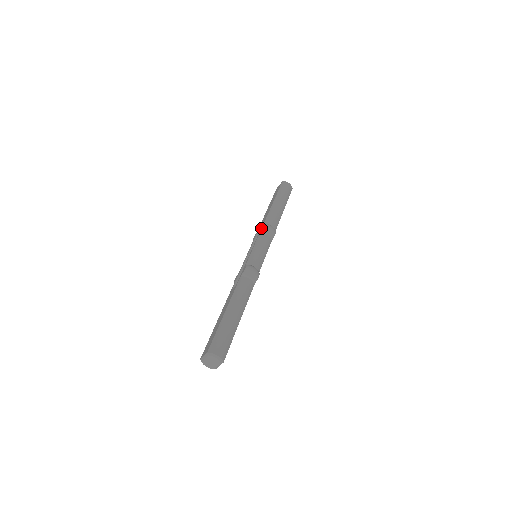
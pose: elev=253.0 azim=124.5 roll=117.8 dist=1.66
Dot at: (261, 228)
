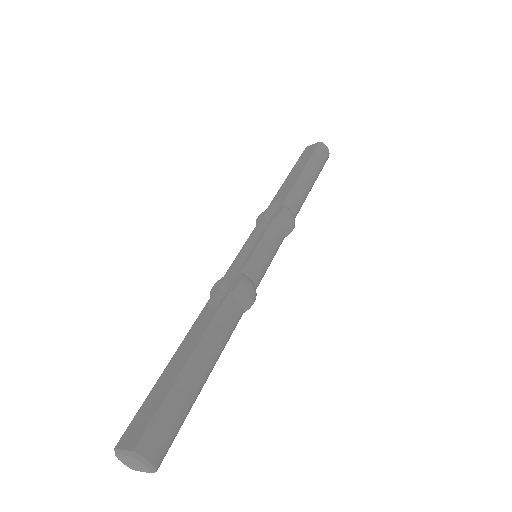
Dot at: (277, 211)
